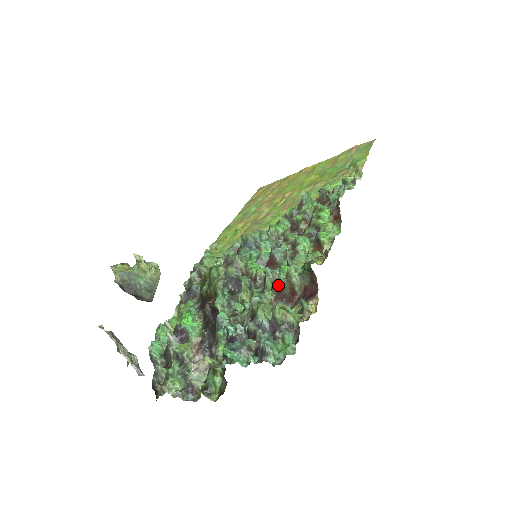
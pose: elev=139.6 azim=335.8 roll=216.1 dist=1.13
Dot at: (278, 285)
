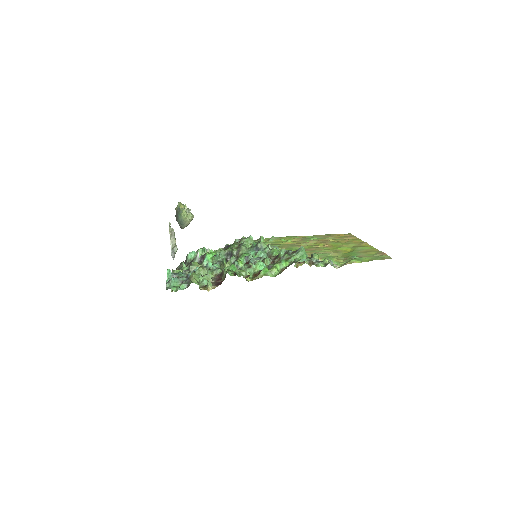
Dot at: occluded
